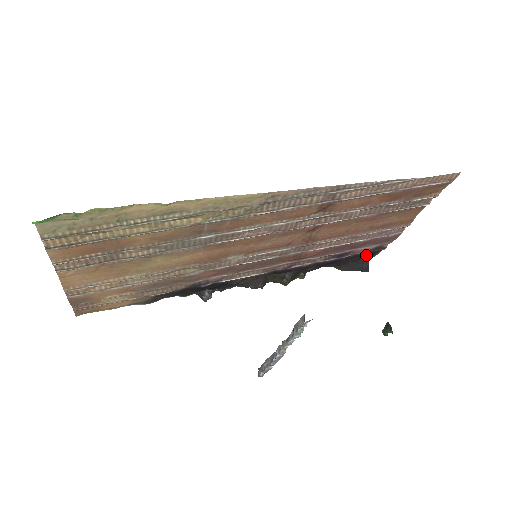
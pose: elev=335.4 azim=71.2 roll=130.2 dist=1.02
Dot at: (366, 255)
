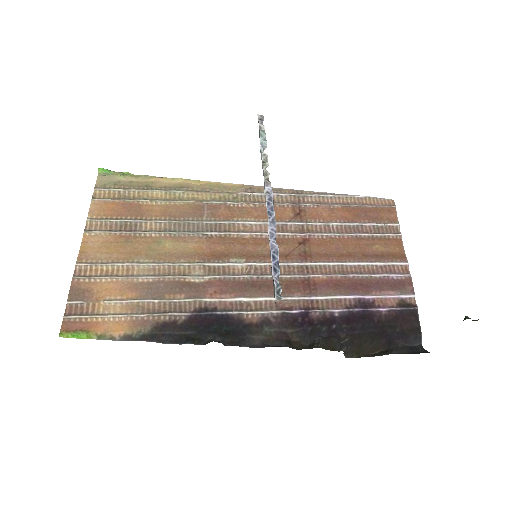
Dot at: (406, 327)
